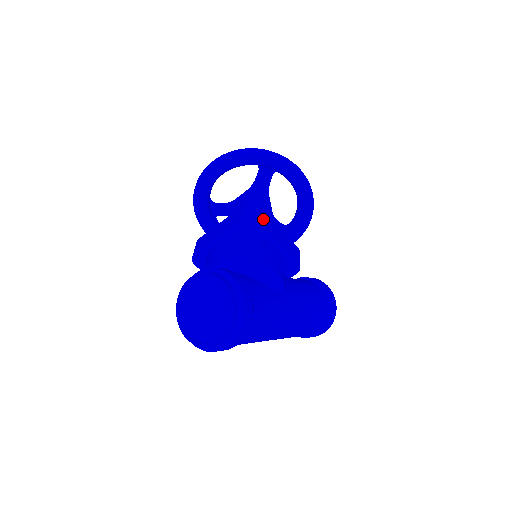
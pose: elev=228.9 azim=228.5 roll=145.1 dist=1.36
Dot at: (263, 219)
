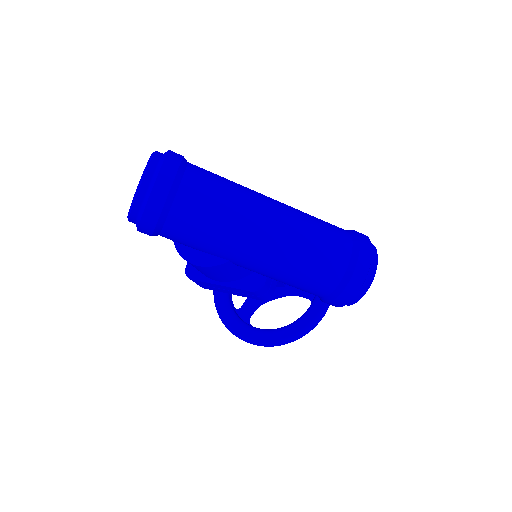
Dot at: occluded
